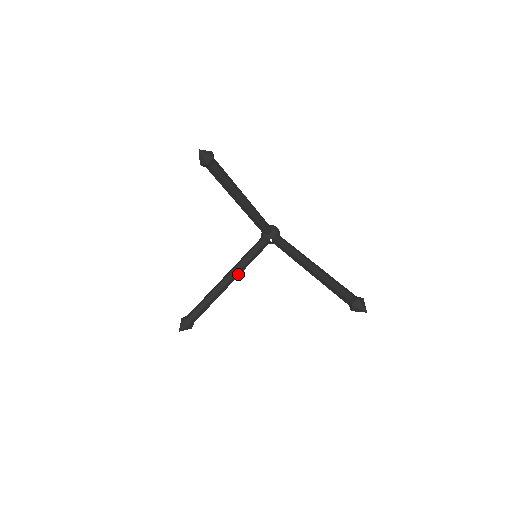
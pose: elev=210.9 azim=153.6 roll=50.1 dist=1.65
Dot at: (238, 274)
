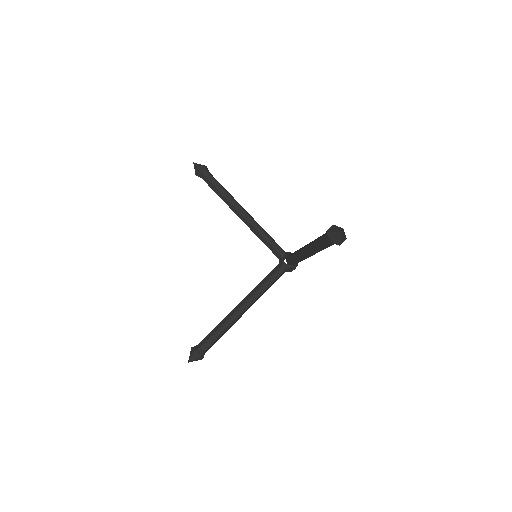
Dot at: (253, 299)
